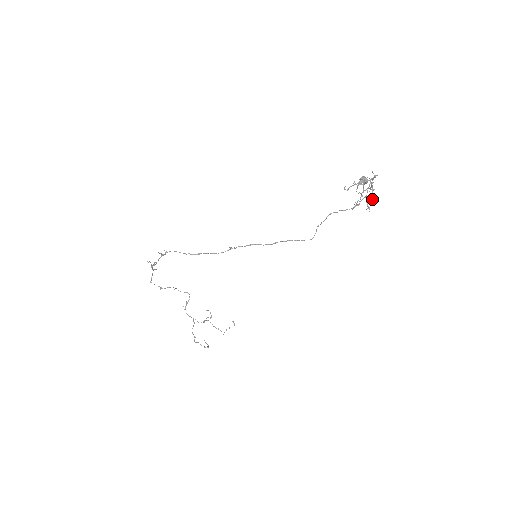
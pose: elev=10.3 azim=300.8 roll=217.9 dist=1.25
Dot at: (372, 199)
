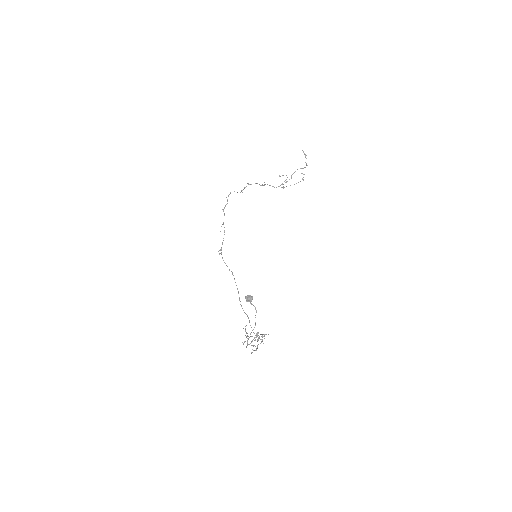
Dot at: (262, 335)
